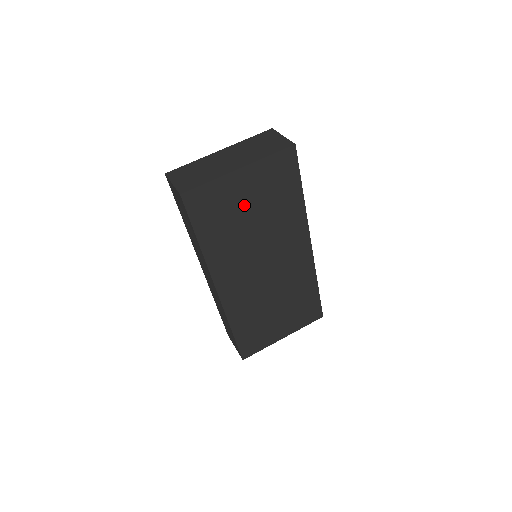
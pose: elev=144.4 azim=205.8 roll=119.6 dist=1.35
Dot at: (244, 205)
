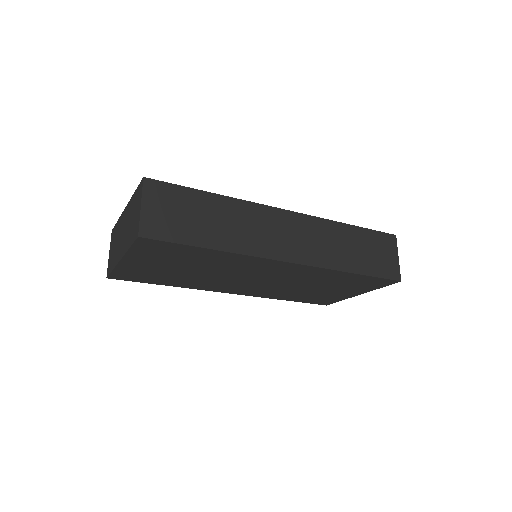
Dot at: (165, 268)
